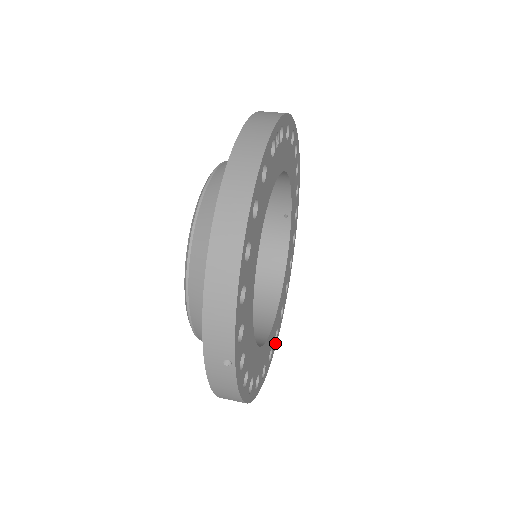
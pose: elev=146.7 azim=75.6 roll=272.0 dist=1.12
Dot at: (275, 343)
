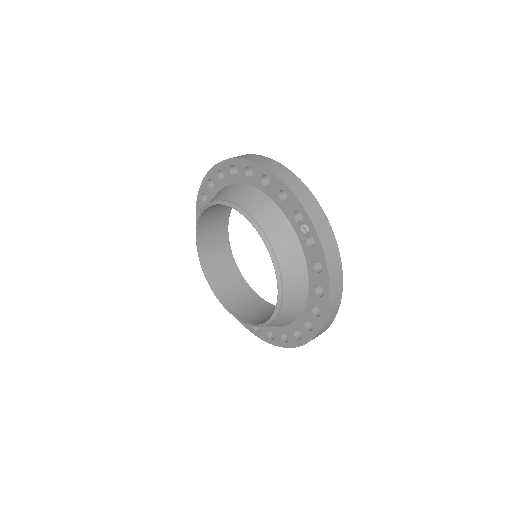
Dot at: occluded
